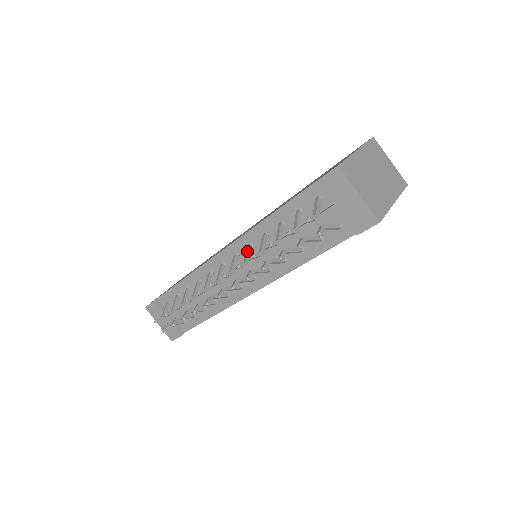
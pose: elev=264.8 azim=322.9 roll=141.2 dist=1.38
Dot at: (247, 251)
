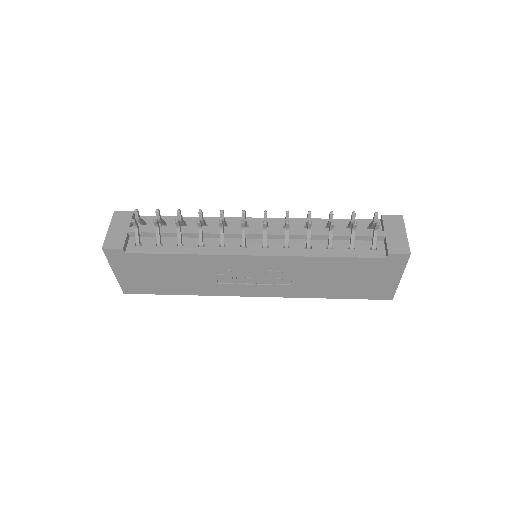
Dot at: occluded
